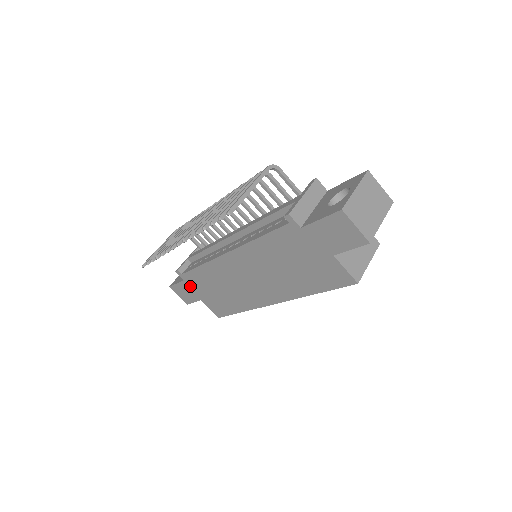
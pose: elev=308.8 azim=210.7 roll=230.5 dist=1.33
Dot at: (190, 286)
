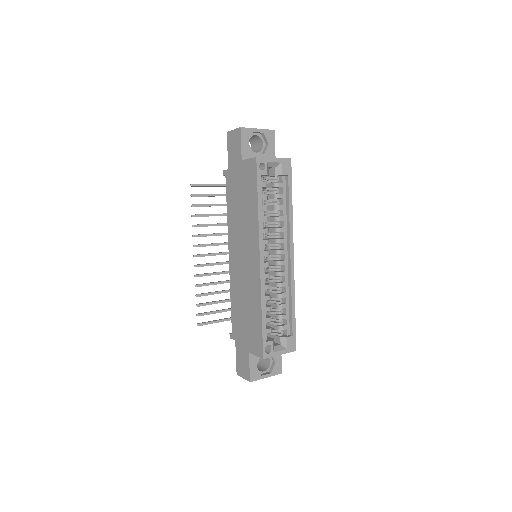
Dot at: (239, 342)
